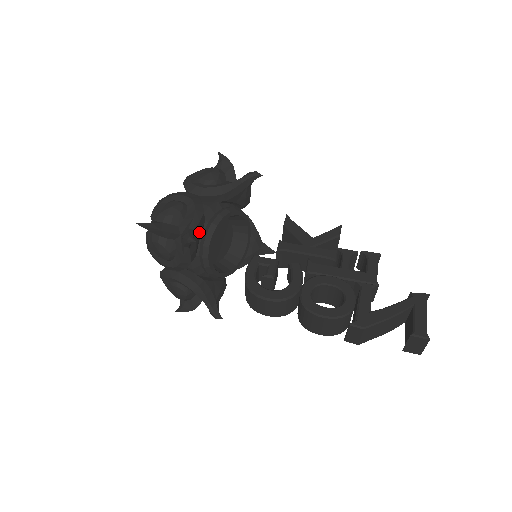
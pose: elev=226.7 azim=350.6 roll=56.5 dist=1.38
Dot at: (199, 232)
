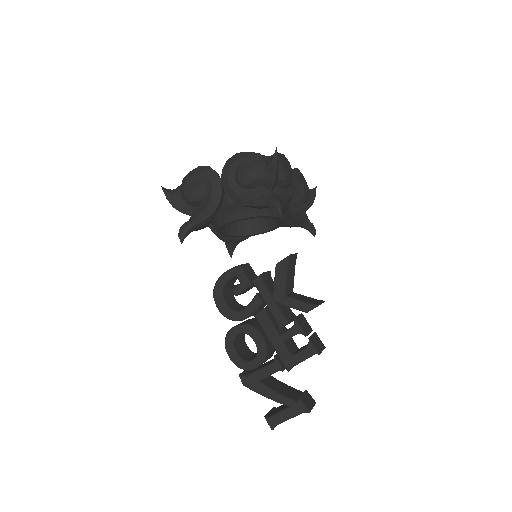
Dot at: (203, 225)
